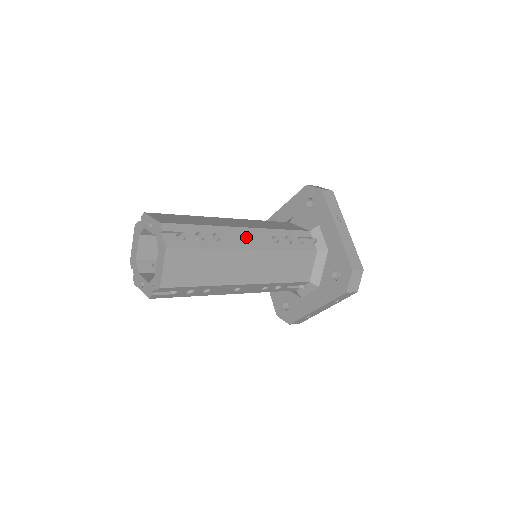
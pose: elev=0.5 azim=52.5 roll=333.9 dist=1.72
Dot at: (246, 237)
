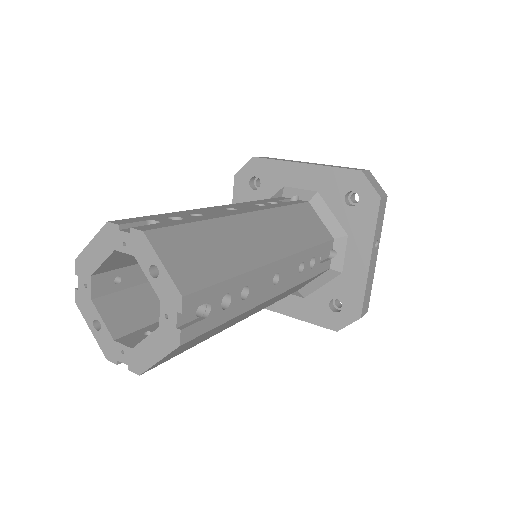
Dot at: occluded
